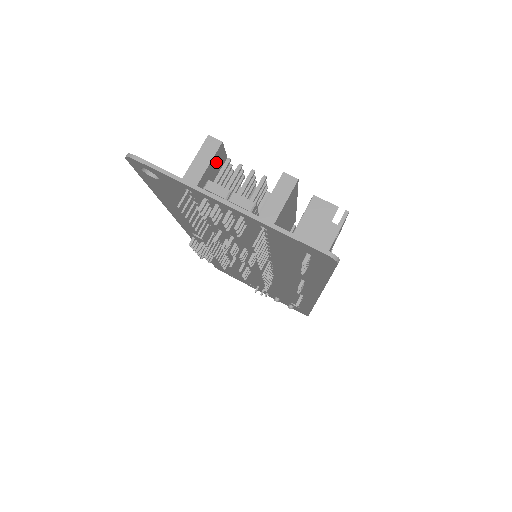
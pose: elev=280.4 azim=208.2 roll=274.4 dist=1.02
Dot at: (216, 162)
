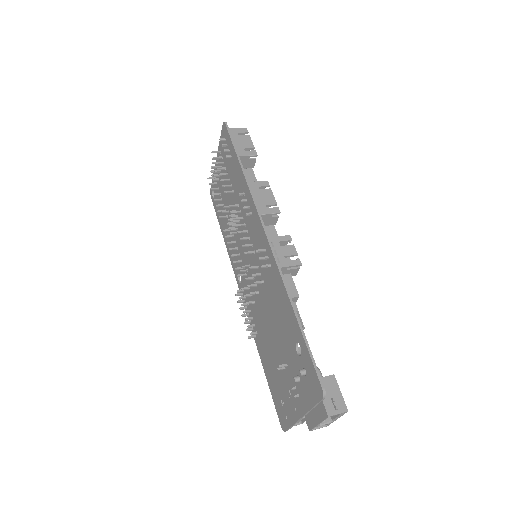
Dot at: occluded
